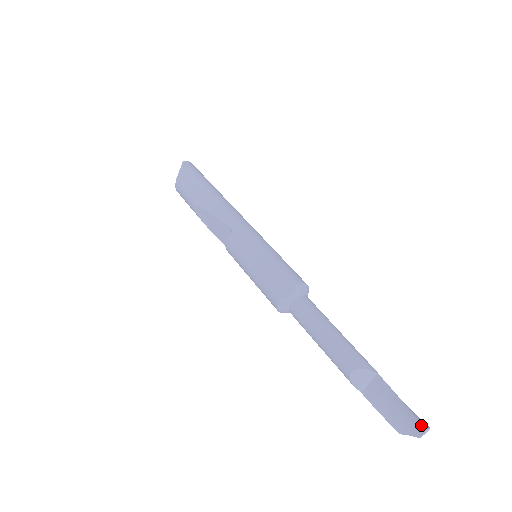
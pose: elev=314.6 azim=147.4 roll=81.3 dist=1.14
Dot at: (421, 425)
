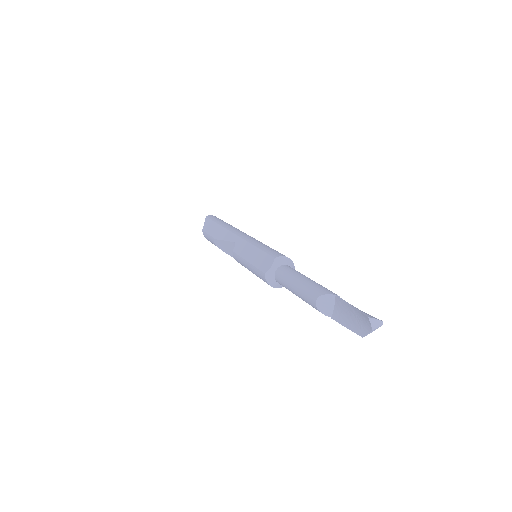
Dot at: (365, 316)
